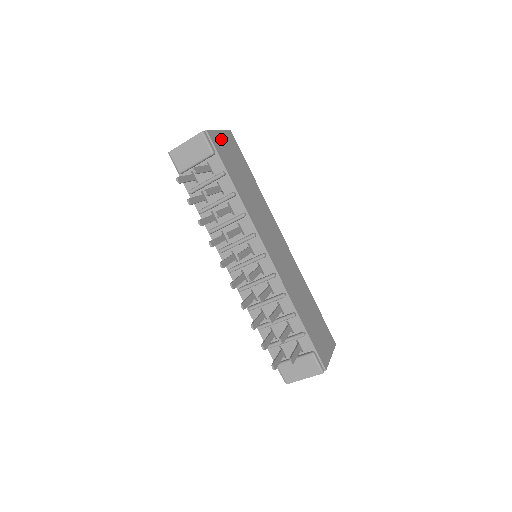
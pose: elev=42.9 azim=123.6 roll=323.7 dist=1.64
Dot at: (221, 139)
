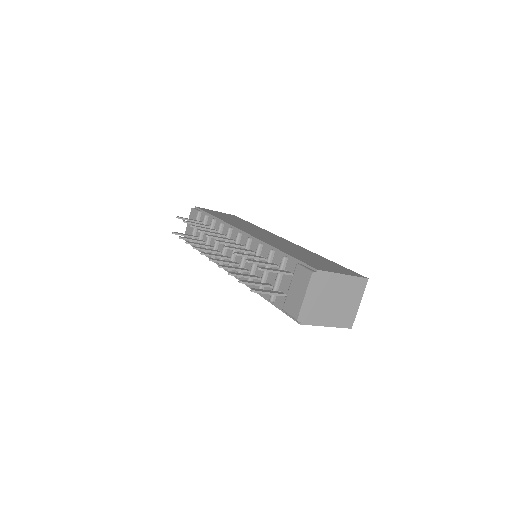
Dot at: occluded
